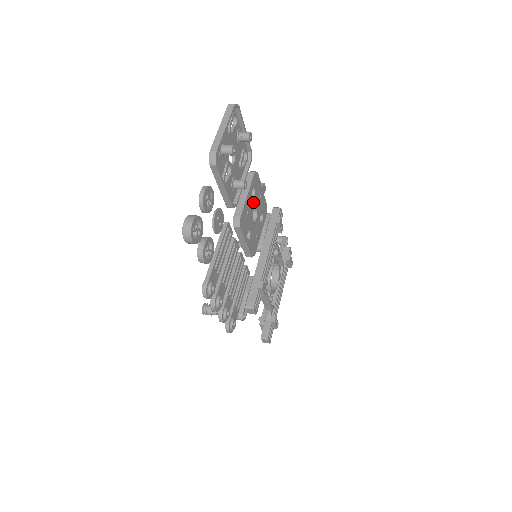
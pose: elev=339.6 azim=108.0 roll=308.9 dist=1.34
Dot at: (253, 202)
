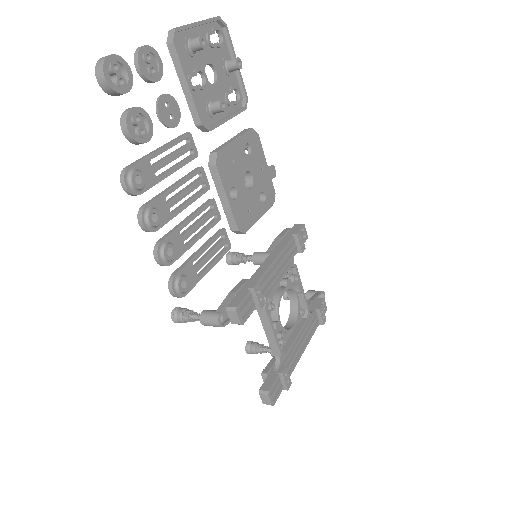
Dot at: (246, 161)
